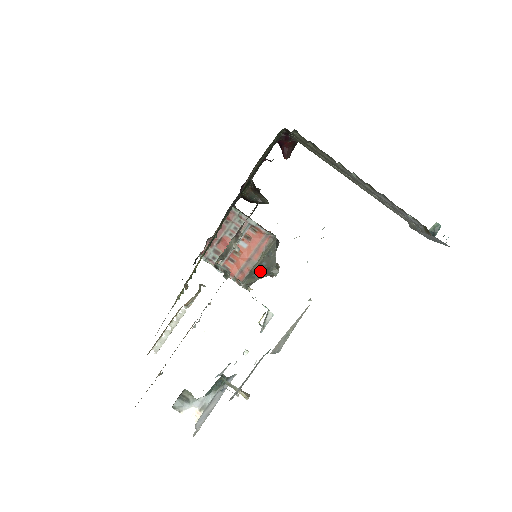
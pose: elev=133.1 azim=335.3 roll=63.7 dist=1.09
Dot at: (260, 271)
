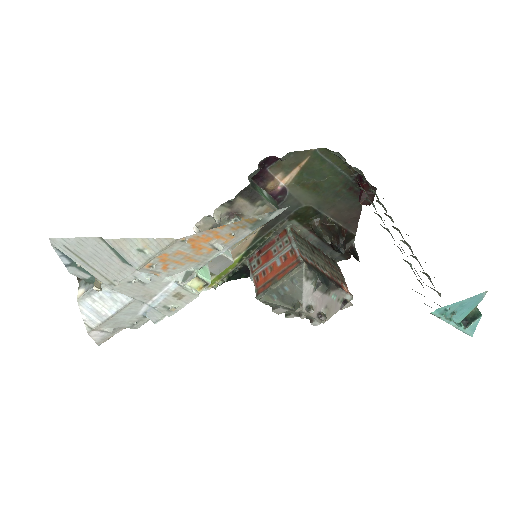
Dot at: (282, 296)
